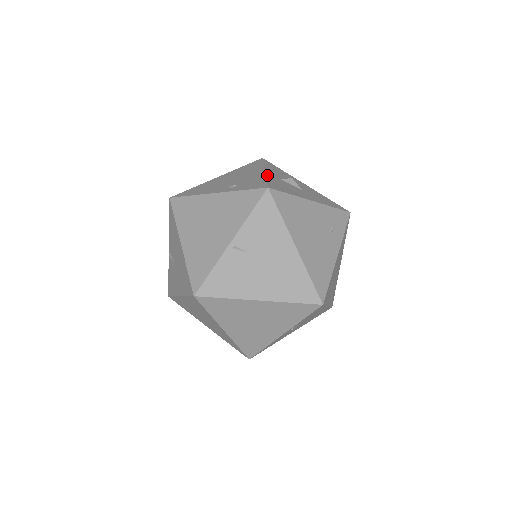
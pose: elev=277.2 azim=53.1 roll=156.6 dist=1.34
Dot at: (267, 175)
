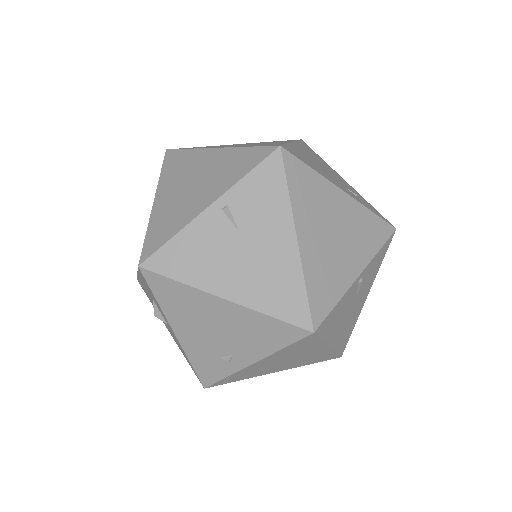
Dot at: occluded
